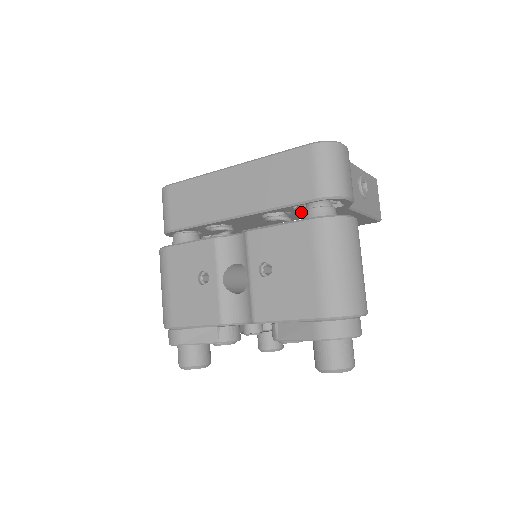
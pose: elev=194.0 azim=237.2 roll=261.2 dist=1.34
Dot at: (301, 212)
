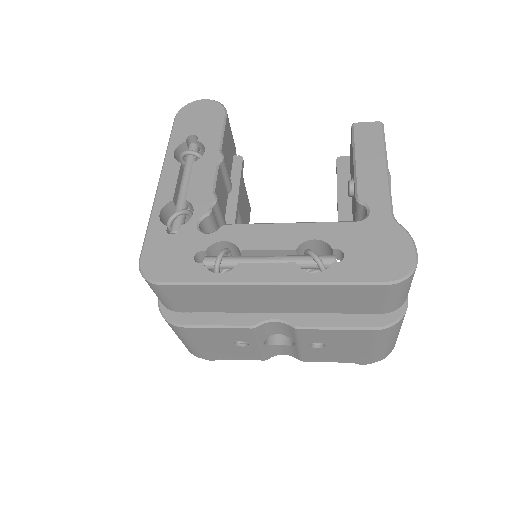
Dot at: occluded
